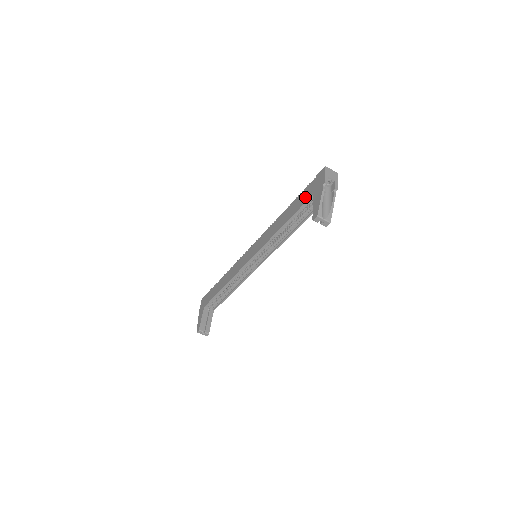
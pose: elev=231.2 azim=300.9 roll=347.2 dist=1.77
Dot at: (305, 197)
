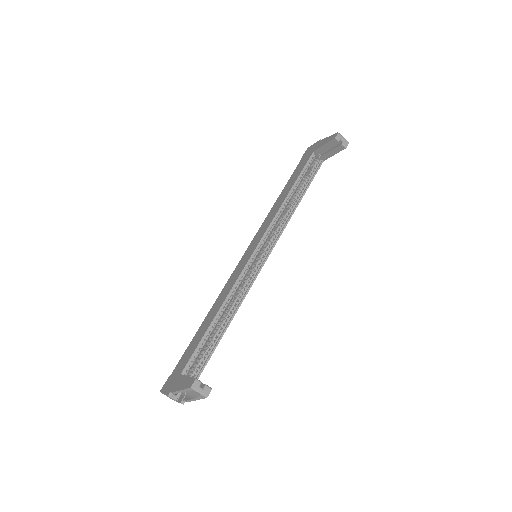
Dot at: (303, 164)
